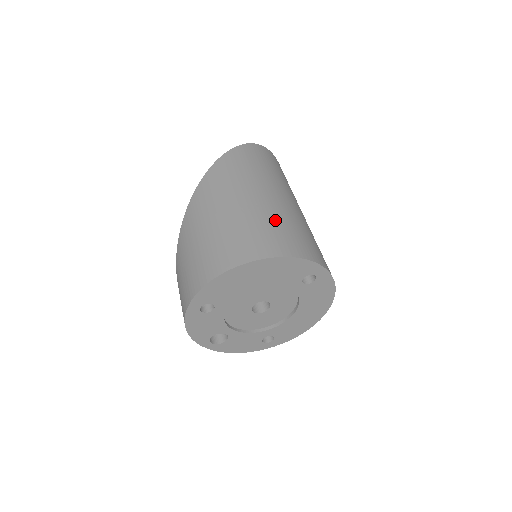
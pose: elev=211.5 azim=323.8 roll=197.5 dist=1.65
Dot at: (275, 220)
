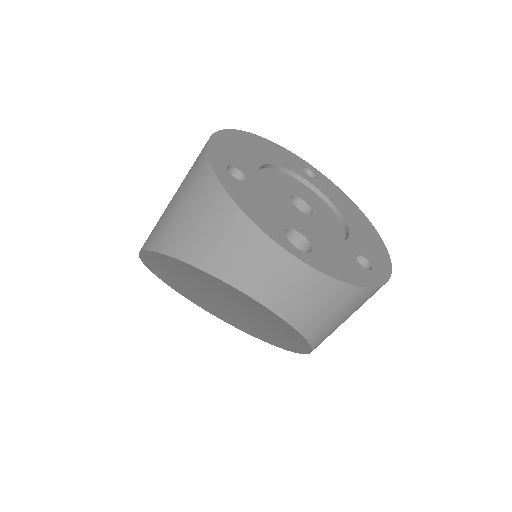
Dot at: occluded
